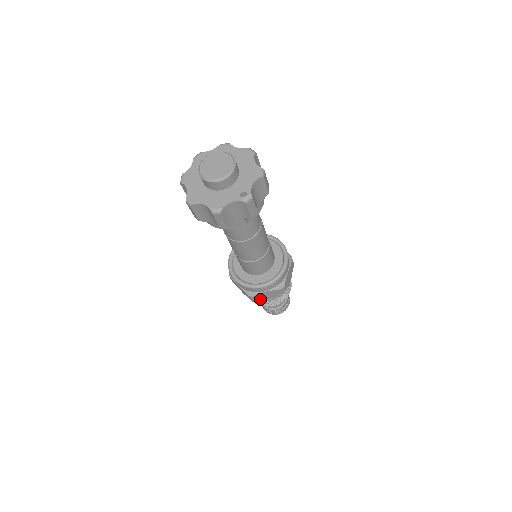
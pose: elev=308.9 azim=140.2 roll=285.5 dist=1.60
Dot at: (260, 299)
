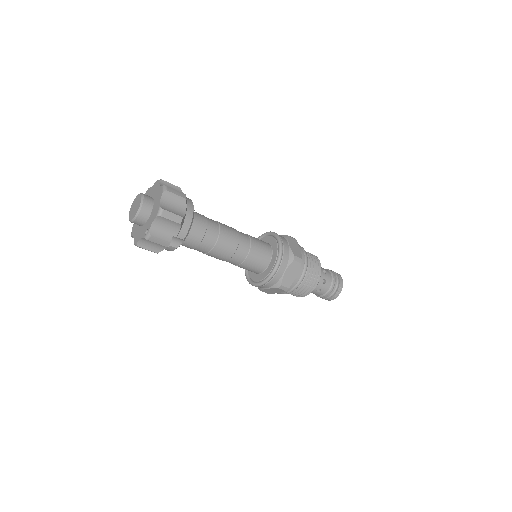
Dot at: (272, 293)
